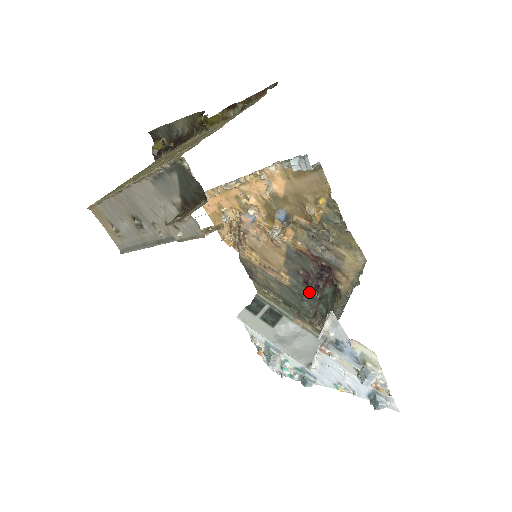
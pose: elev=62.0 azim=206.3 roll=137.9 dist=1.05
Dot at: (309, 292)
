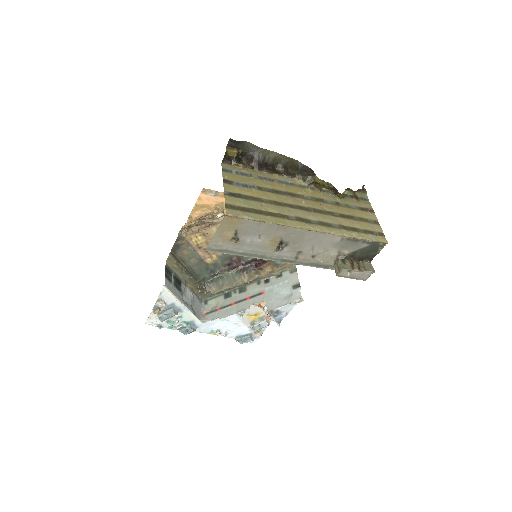
Dot at: (225, 270)
